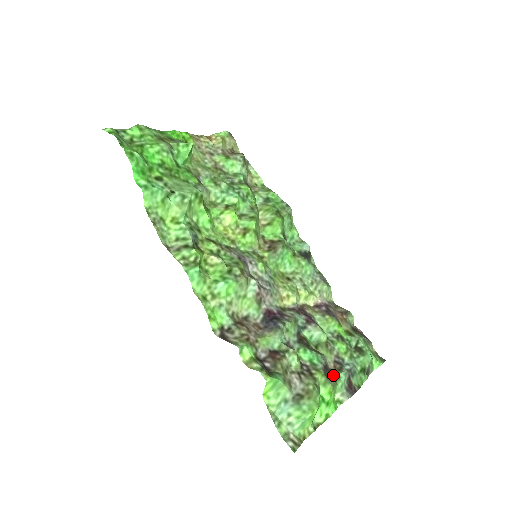
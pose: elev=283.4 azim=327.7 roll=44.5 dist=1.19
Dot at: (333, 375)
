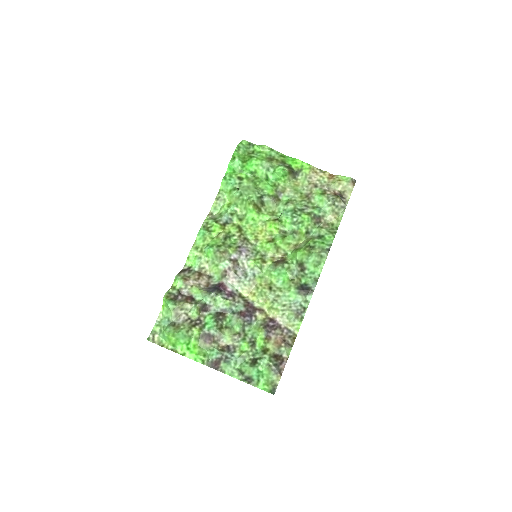
Dot at: (211, 345)
